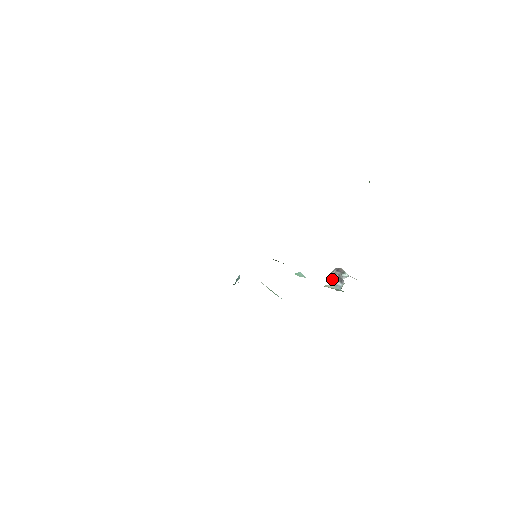
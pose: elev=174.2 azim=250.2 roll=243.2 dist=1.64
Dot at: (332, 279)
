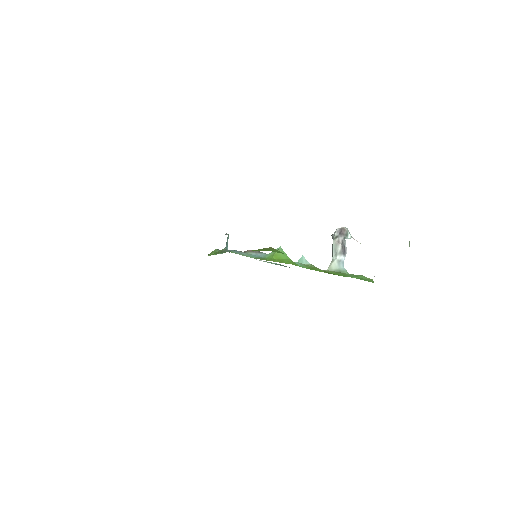
Dot at: (335, 251)
